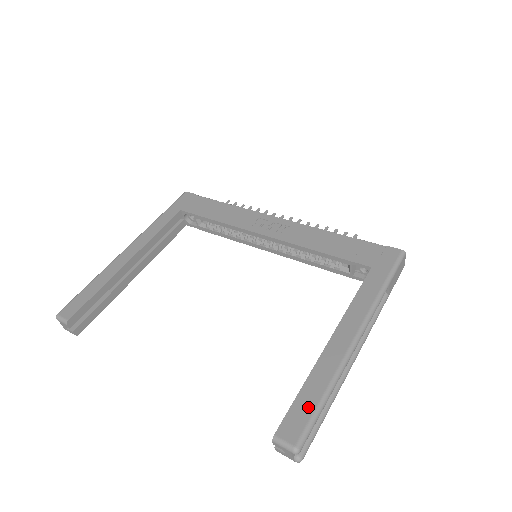
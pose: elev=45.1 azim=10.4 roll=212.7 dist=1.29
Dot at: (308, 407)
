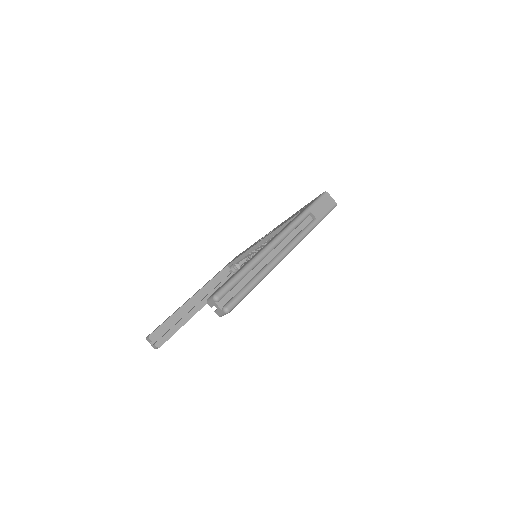
Dot at: (230, 278)
